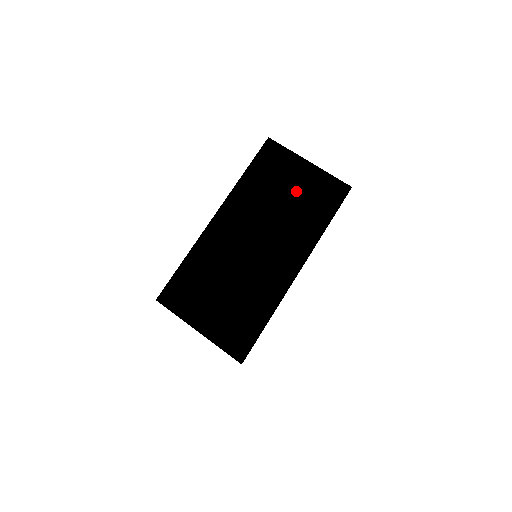
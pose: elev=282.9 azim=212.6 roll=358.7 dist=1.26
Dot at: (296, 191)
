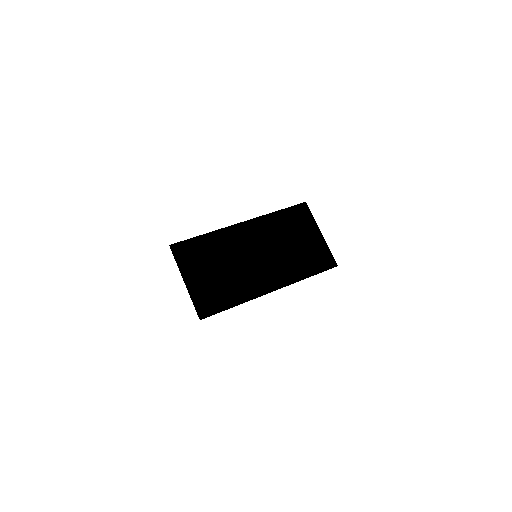
Dot at: (305, 236)
